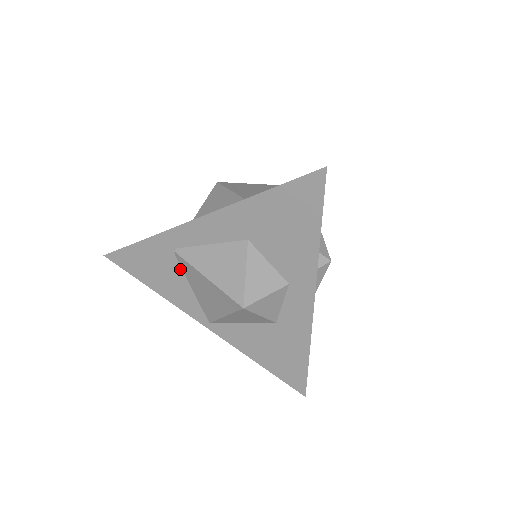
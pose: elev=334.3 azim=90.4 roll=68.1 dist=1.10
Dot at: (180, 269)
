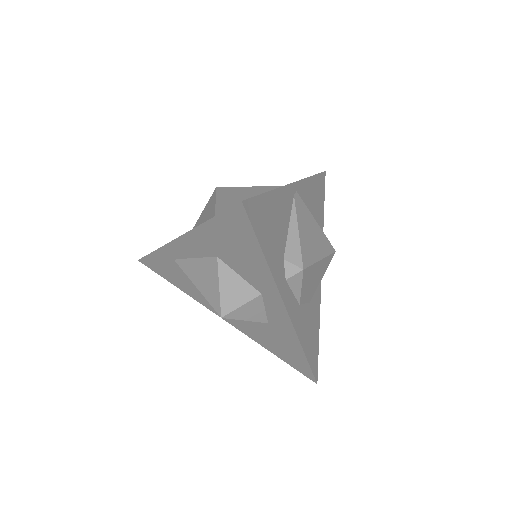
Dot at: occluded
